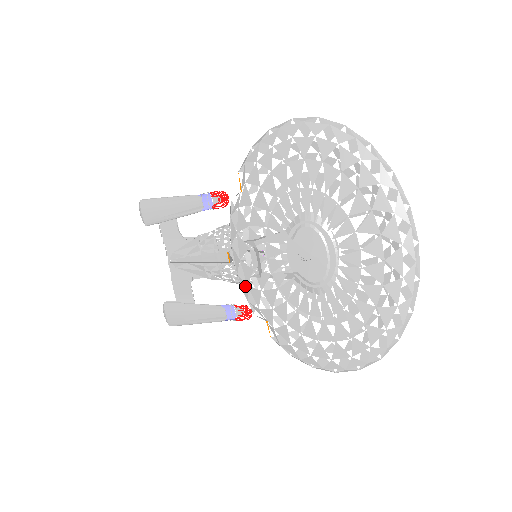
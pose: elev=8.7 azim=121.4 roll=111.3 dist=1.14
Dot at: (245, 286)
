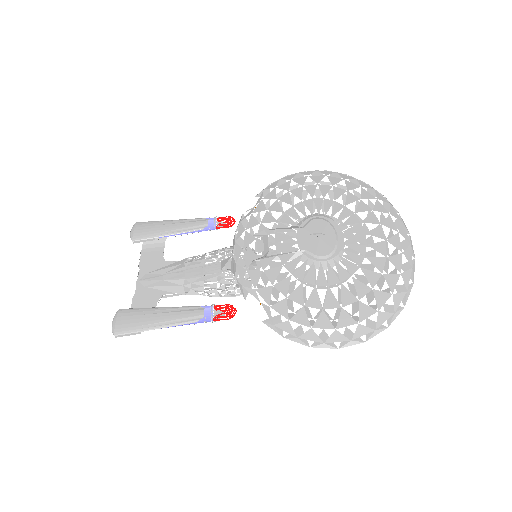
Dot at: (243, 271)
